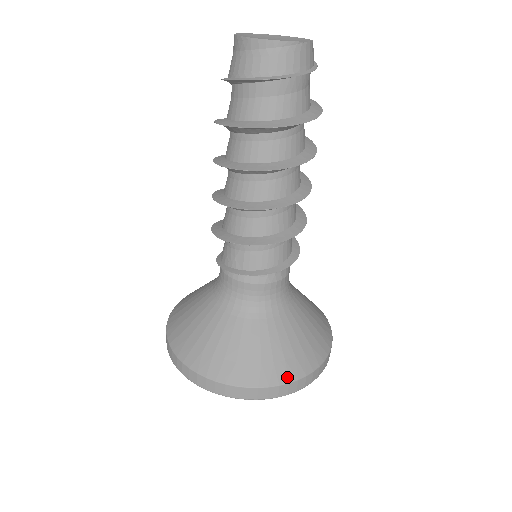
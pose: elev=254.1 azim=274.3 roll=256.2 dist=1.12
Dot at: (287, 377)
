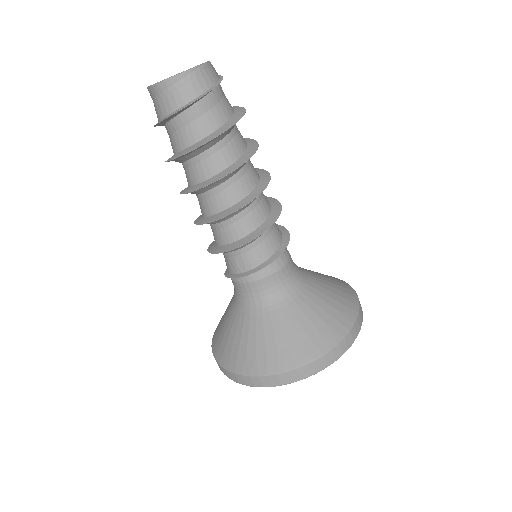
Dot at: (327, 345)
